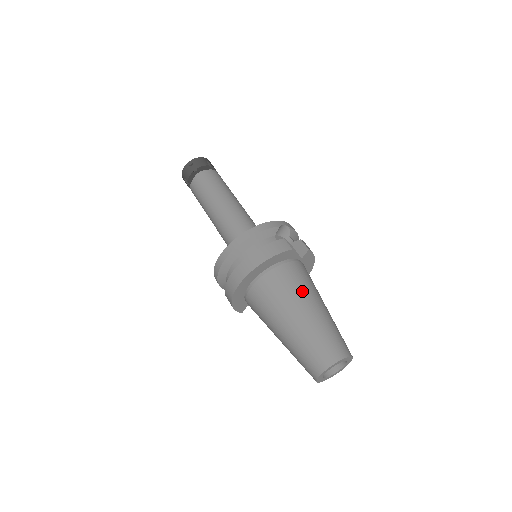
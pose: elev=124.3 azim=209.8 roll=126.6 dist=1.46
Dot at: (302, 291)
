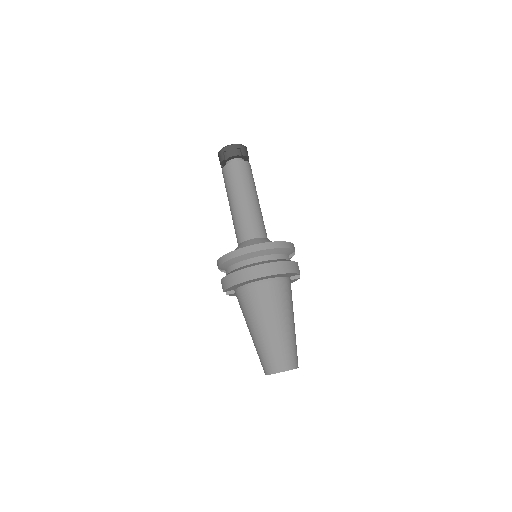
Dot at: (291, 307)
